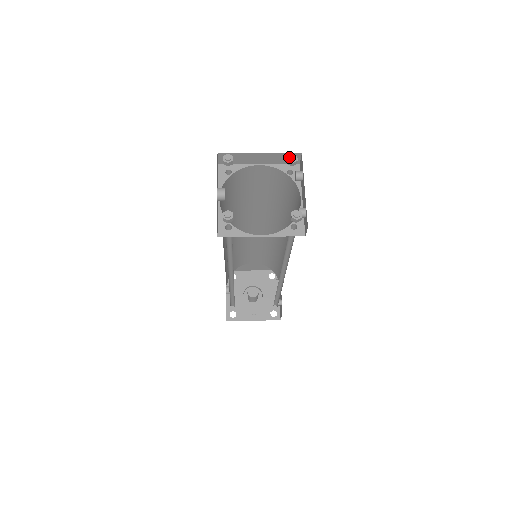
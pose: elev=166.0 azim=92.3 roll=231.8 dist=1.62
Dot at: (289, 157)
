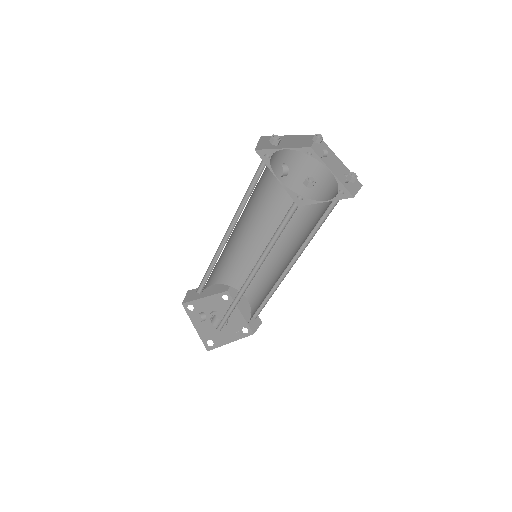
Dot at: (317, 135)
